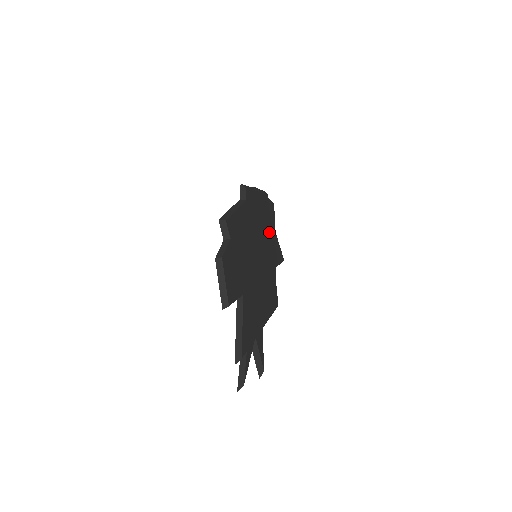
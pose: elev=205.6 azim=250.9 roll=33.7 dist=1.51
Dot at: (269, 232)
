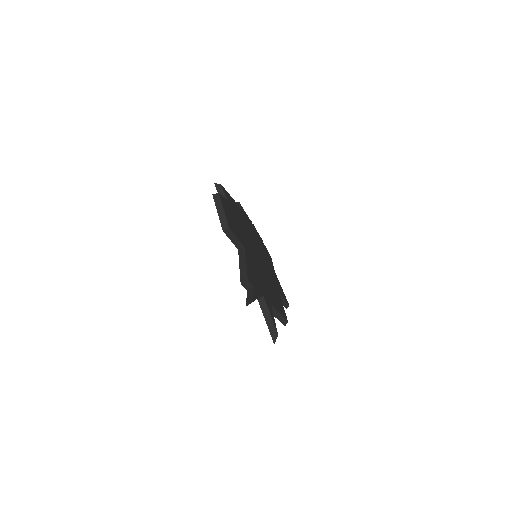
Dot at: (268, 262)
